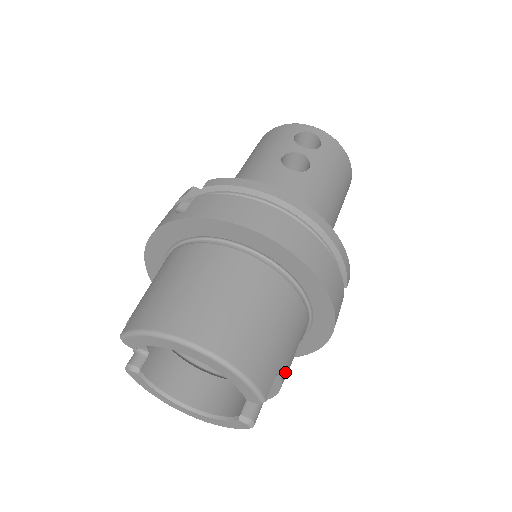
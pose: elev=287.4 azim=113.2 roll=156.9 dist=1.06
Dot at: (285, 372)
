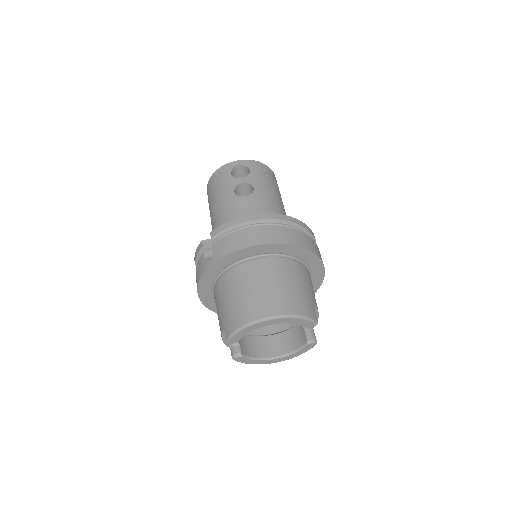
Dot at: (316, 305)
